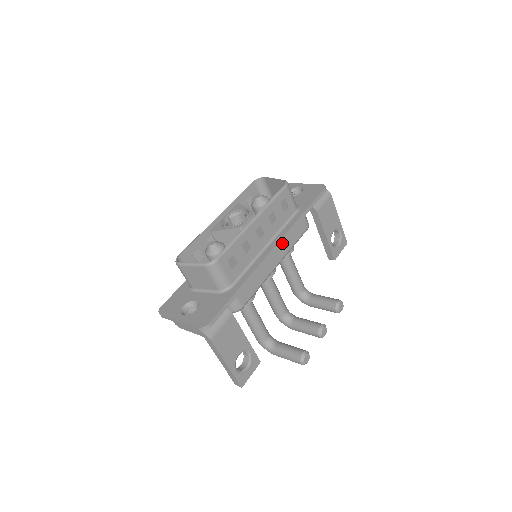
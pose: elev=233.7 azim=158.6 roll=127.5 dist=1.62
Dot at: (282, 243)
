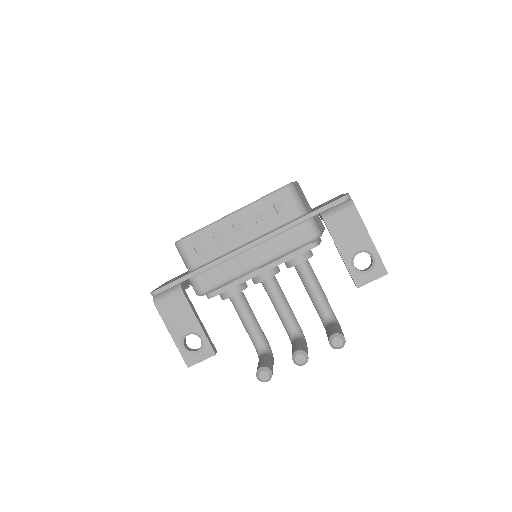
Dot at: (266, 245)
